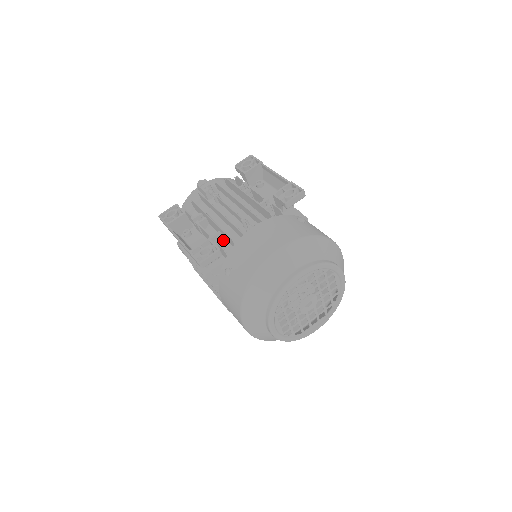
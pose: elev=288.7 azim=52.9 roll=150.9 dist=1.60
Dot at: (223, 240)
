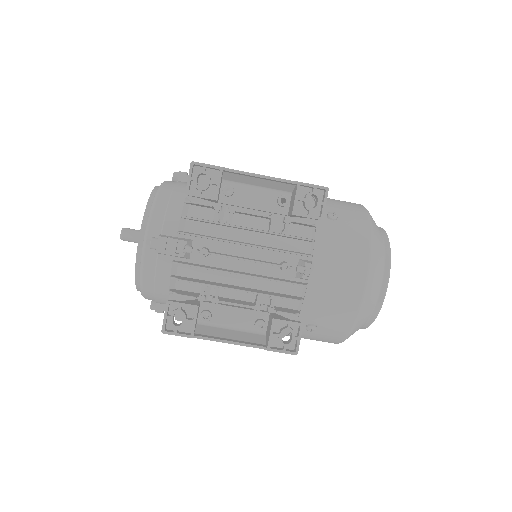
Dot at: (274, 301)
